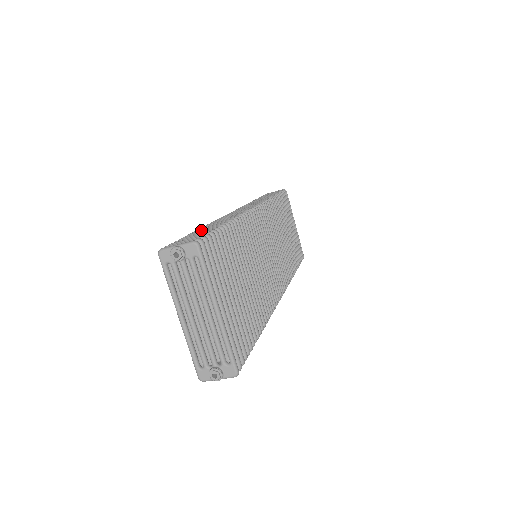
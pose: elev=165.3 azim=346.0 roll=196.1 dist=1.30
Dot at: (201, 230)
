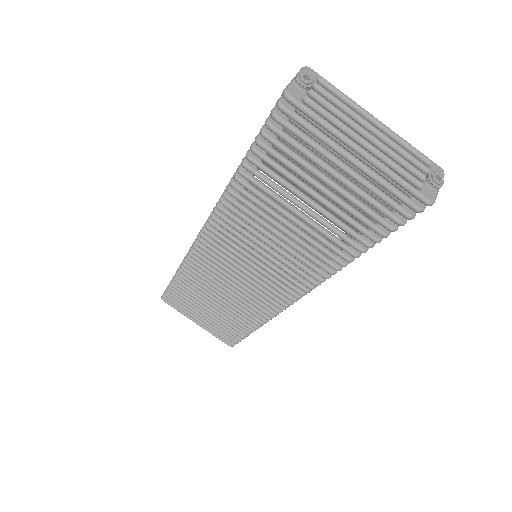
Dot at: occluded
